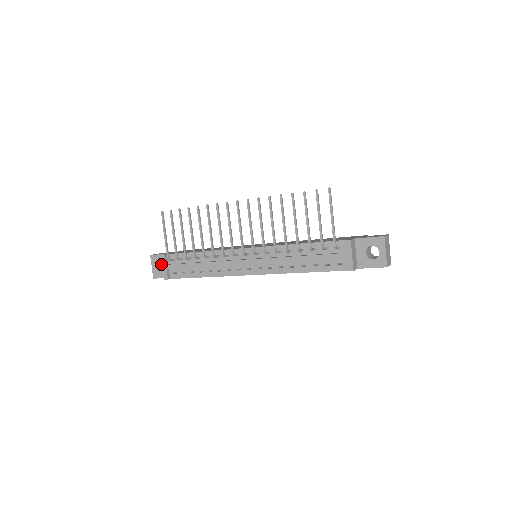
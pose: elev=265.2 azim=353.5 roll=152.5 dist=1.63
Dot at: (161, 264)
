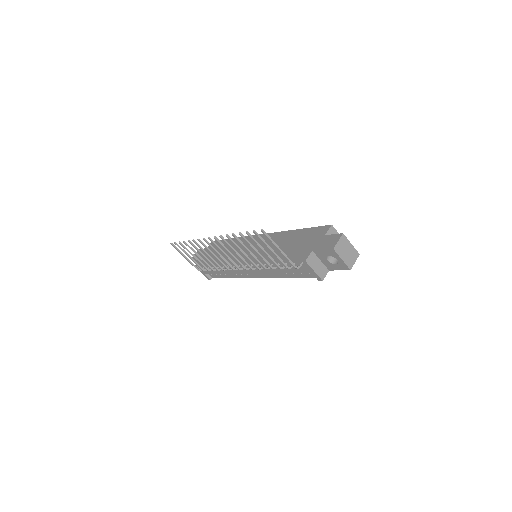
Dot at: occluded
